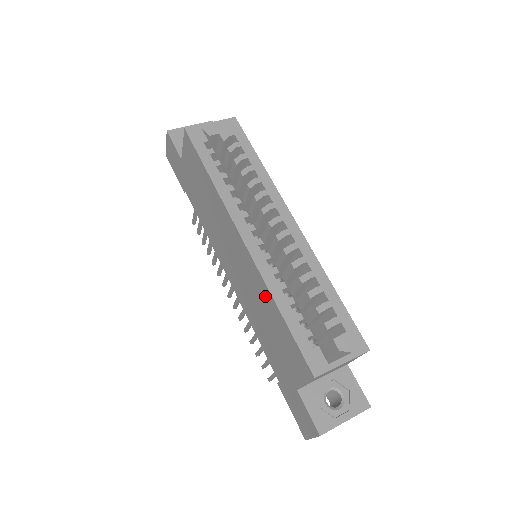
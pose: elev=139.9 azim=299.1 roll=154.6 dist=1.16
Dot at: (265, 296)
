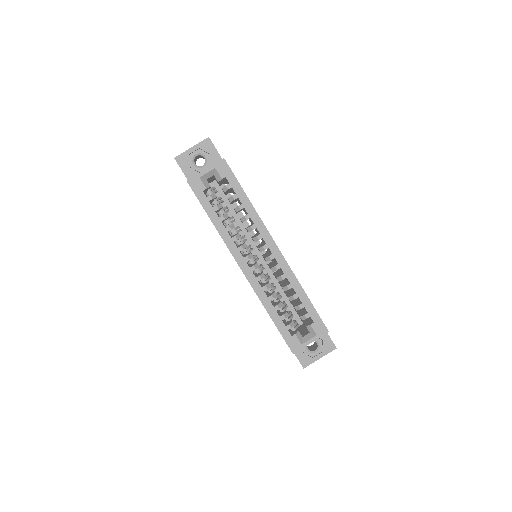
Dot at: occluded
